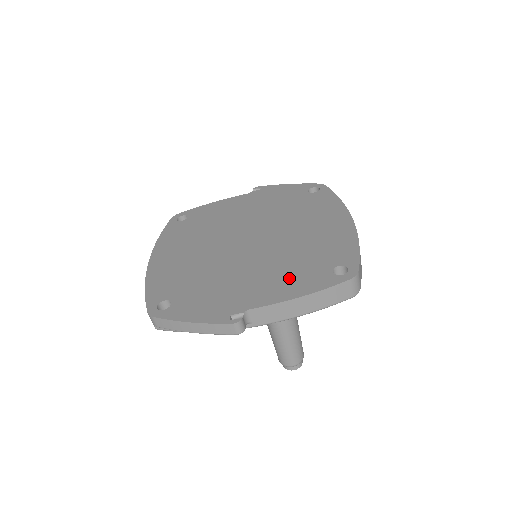
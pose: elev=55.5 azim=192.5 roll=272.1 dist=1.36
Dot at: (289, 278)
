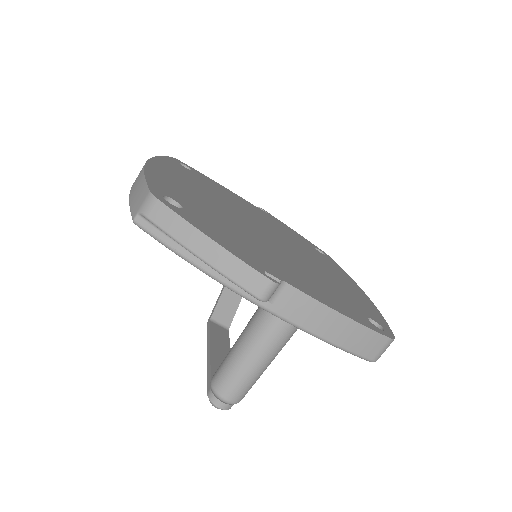
Dot at: (324, 291)
